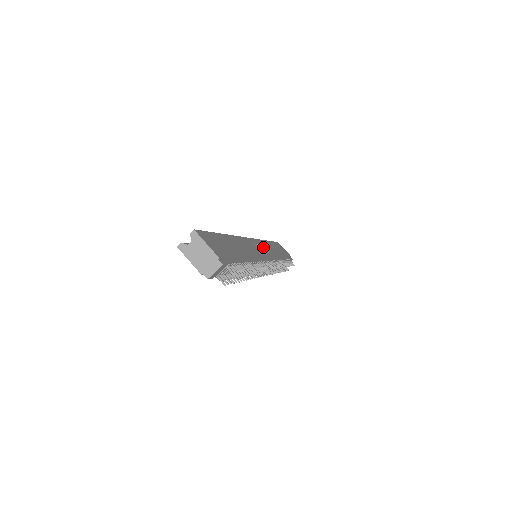
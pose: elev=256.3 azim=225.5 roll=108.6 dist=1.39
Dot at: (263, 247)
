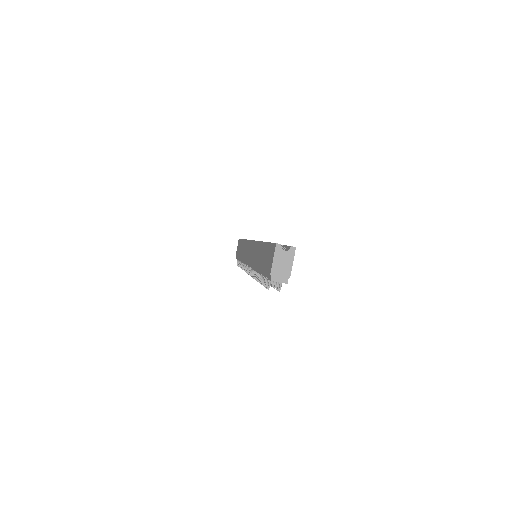
Dot at: occluded
